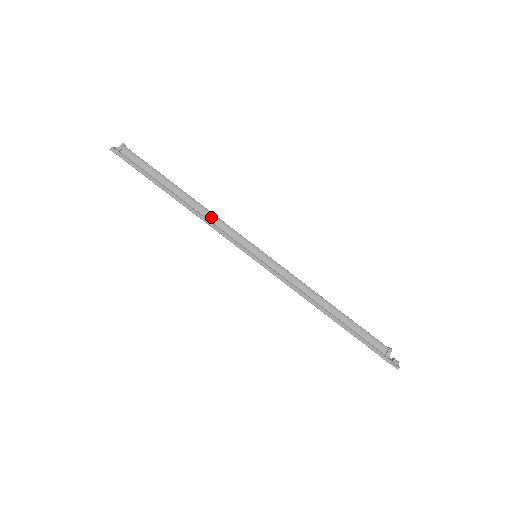
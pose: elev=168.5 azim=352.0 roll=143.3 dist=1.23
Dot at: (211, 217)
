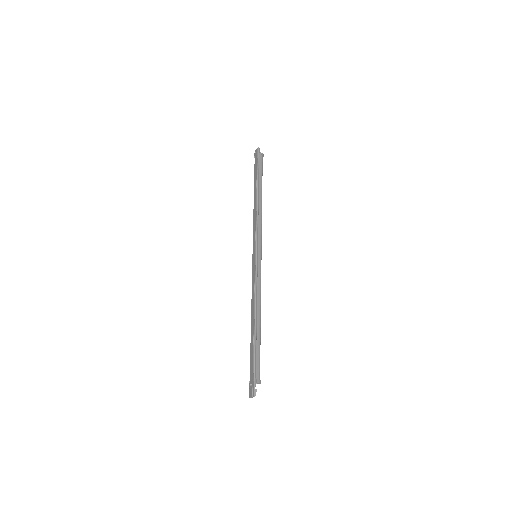
Dot at: (260, 218)
